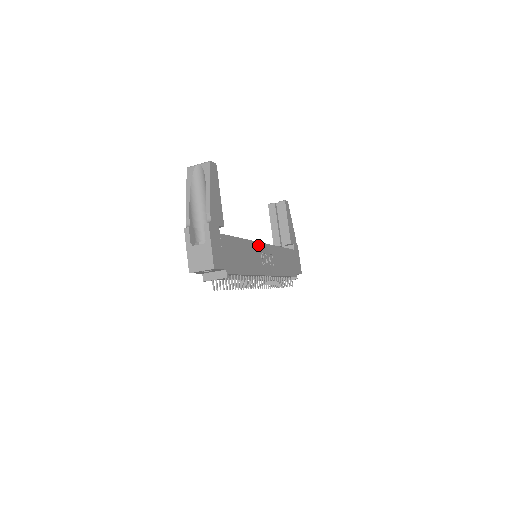
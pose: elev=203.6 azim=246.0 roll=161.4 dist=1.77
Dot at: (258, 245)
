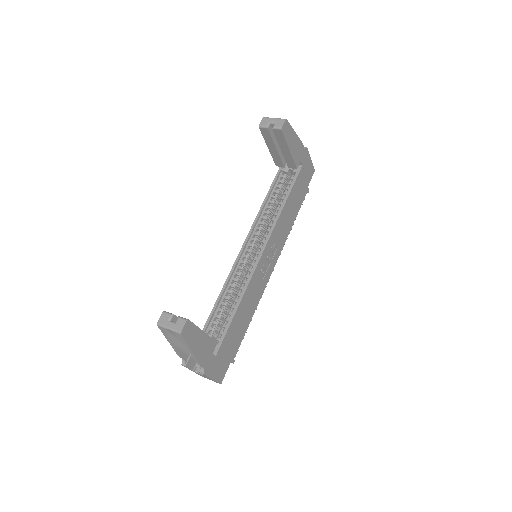
Dot at: (256, 272)
